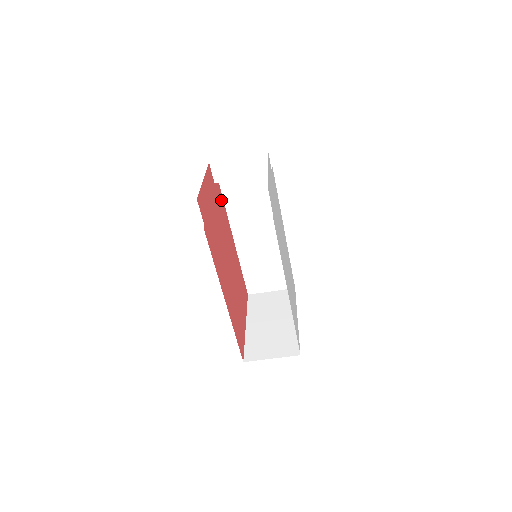
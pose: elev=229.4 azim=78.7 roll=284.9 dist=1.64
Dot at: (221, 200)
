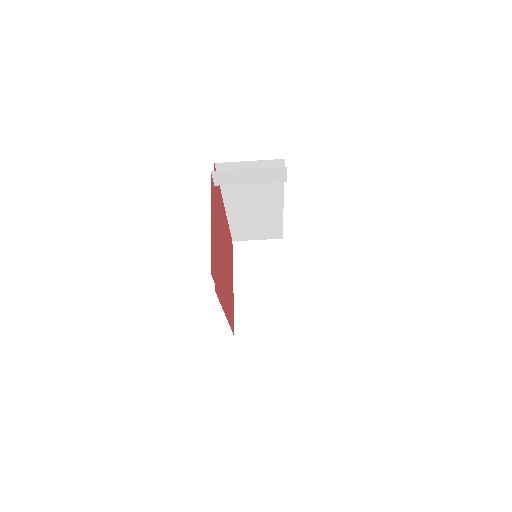
Dot at: (218, 189)
